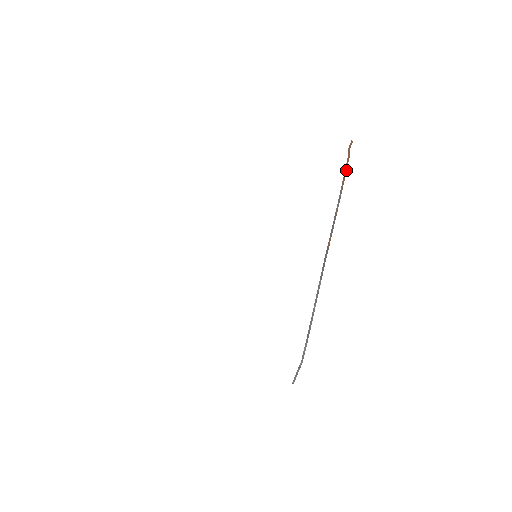
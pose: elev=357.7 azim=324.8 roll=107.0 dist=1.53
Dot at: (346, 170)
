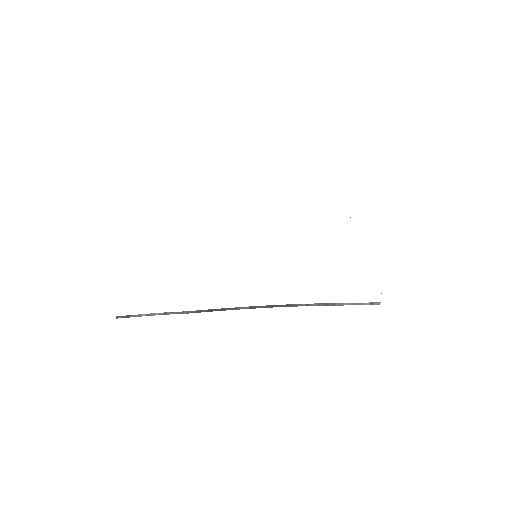
Dot at: occluded
